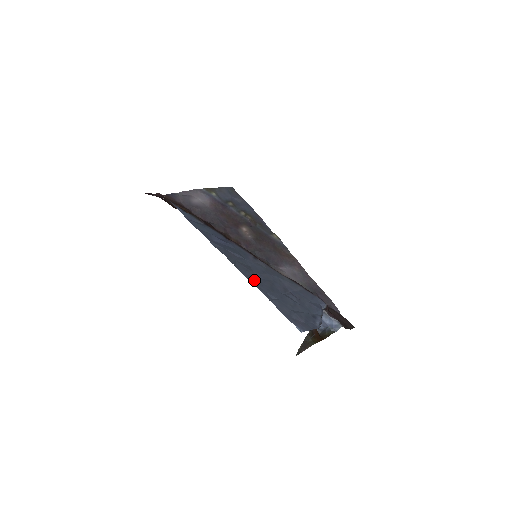
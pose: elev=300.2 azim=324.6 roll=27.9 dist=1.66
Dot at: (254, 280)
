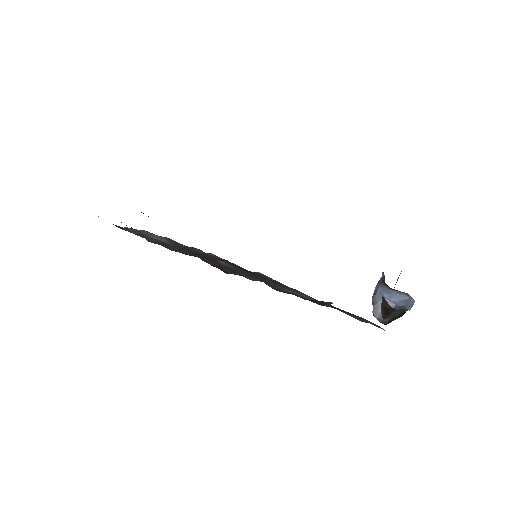
Dot at: occluded
